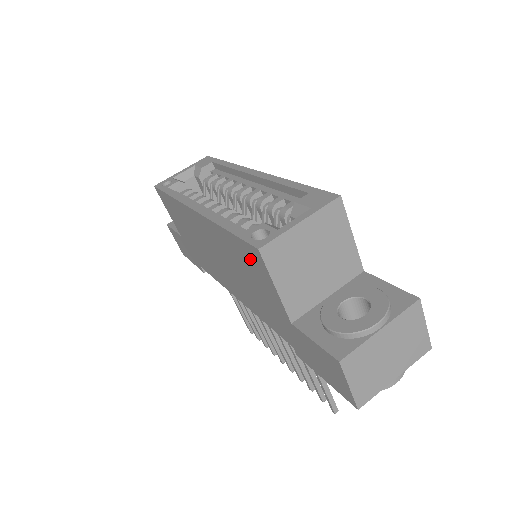
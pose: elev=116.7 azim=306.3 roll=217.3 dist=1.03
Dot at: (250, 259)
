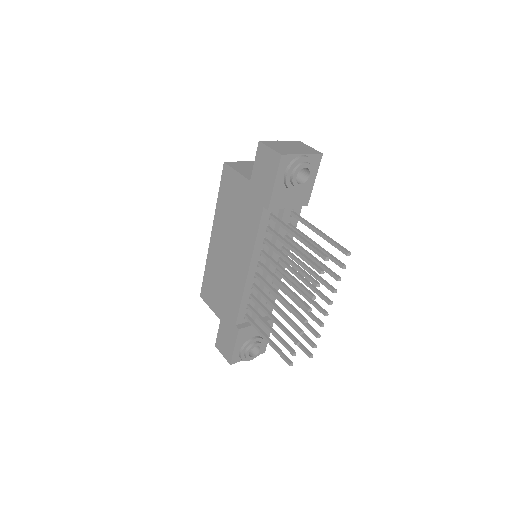
Dot at: (227, 183)
